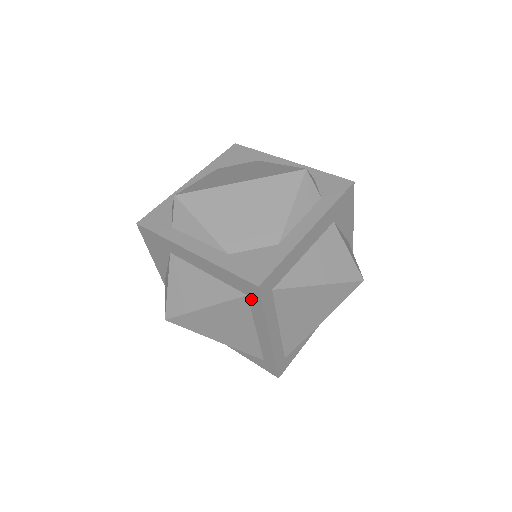
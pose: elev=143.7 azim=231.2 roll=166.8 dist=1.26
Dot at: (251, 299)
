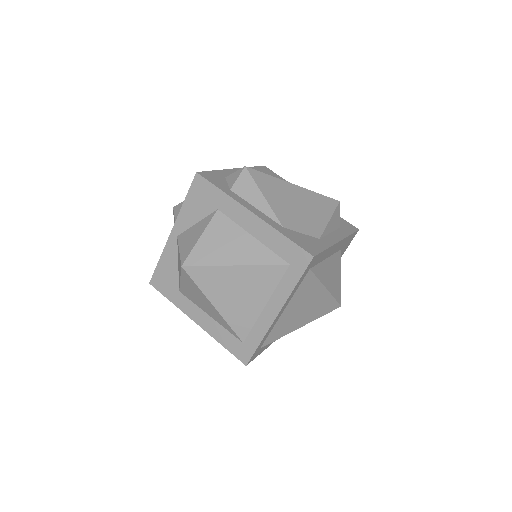
Dot at: (291, 269)
